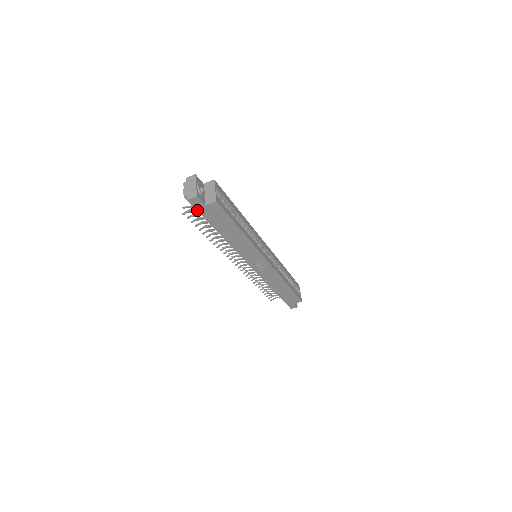
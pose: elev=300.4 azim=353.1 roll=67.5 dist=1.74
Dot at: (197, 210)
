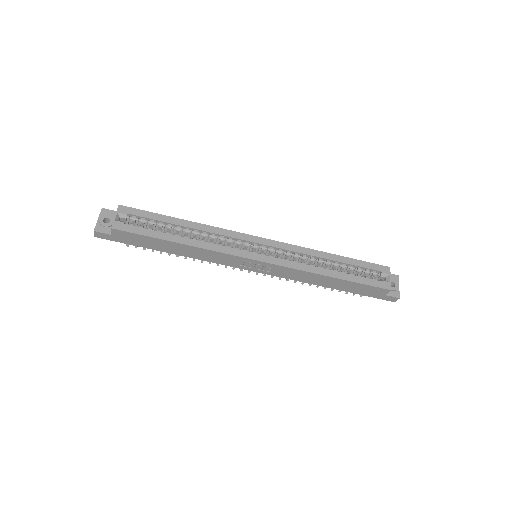
Dot at: (115, 241)
